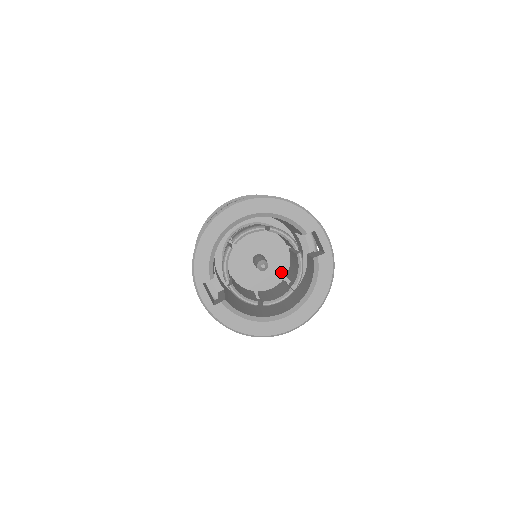
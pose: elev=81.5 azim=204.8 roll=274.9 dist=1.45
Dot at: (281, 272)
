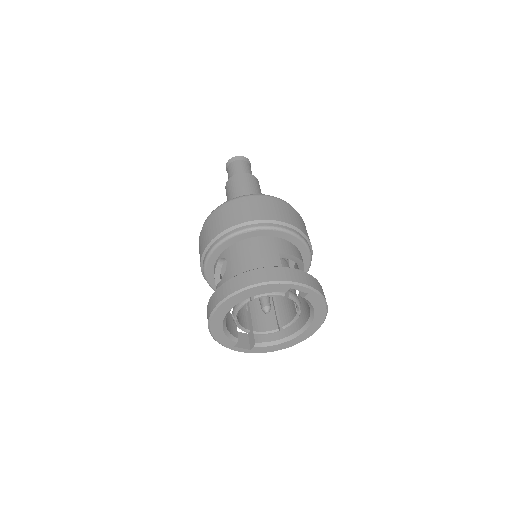
Dot at: occluded
